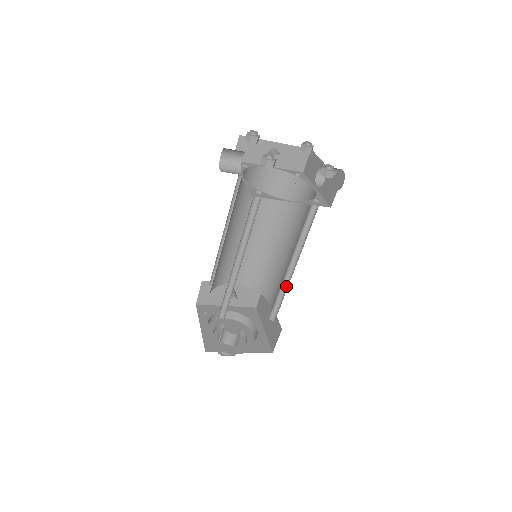
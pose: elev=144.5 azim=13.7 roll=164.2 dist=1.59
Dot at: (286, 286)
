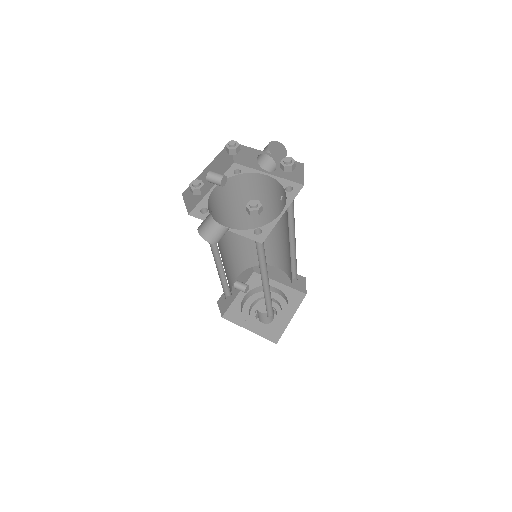
Dot at: (293, 253)
